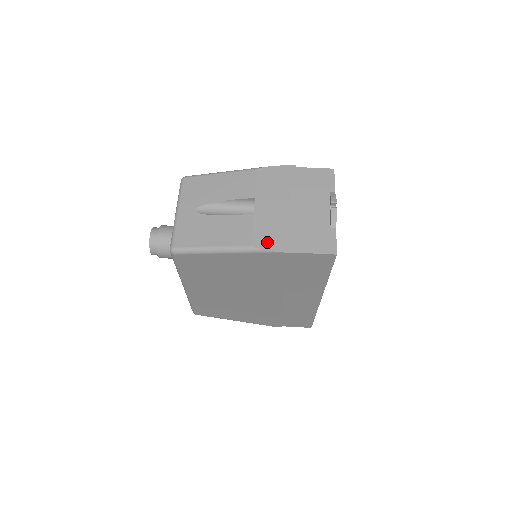
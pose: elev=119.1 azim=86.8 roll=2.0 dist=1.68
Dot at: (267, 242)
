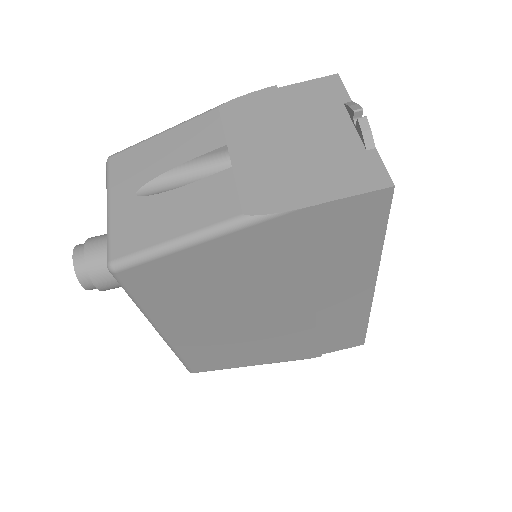
Dot at: (267, 201)
